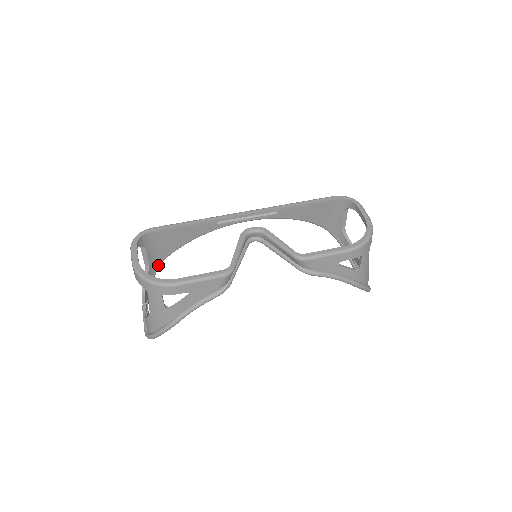
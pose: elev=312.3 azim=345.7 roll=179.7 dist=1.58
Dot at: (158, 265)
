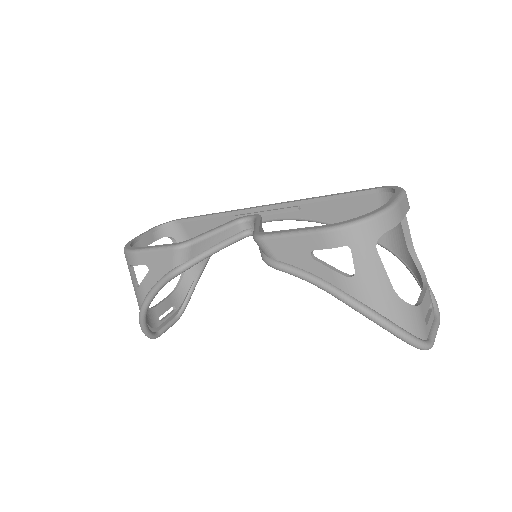
Dot at: (198, 271)
